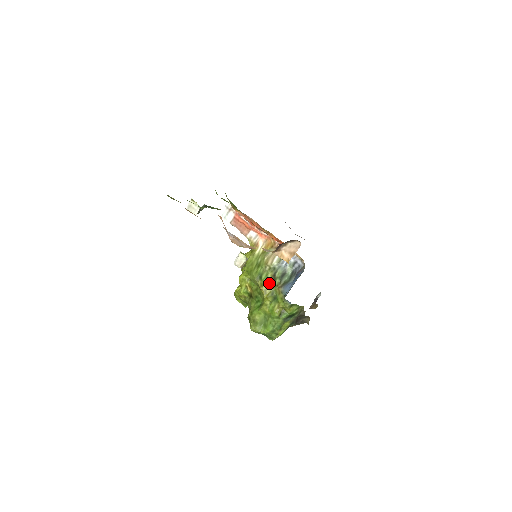
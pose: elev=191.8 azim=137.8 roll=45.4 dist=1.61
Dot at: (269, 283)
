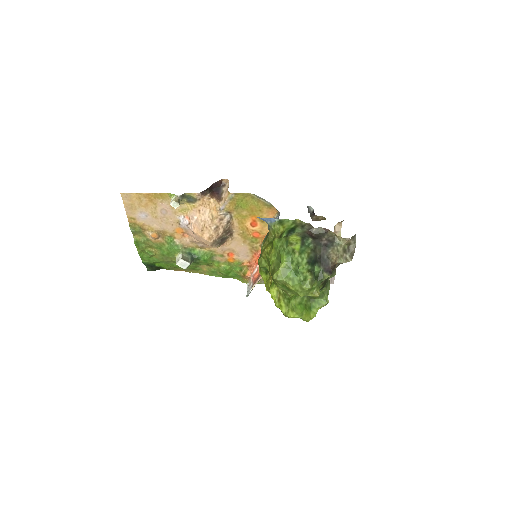
Dot at: (265, 244)
